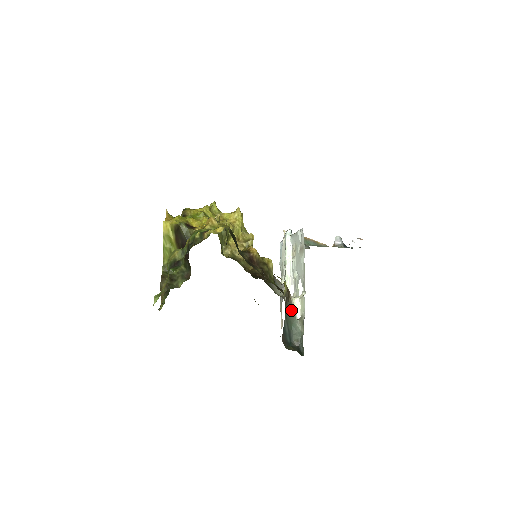
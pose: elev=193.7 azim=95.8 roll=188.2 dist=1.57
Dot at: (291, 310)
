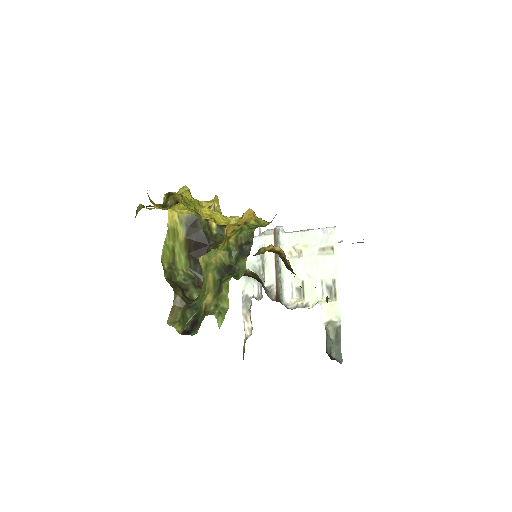
Dot at: occluded
